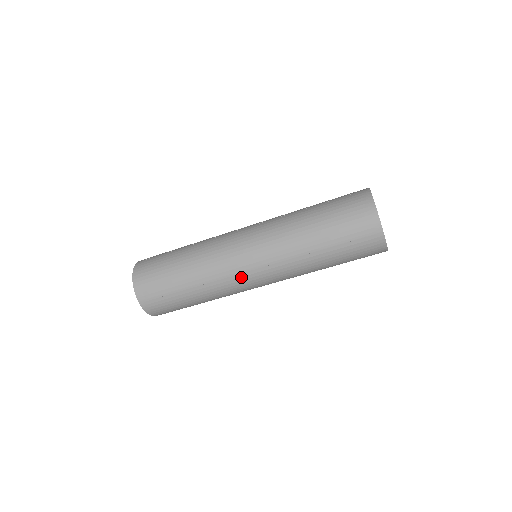
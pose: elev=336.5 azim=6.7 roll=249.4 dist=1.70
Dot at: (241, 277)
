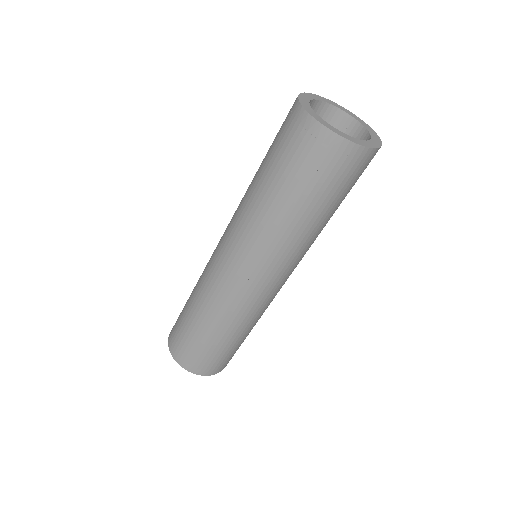
Dot at: (246, 293)
